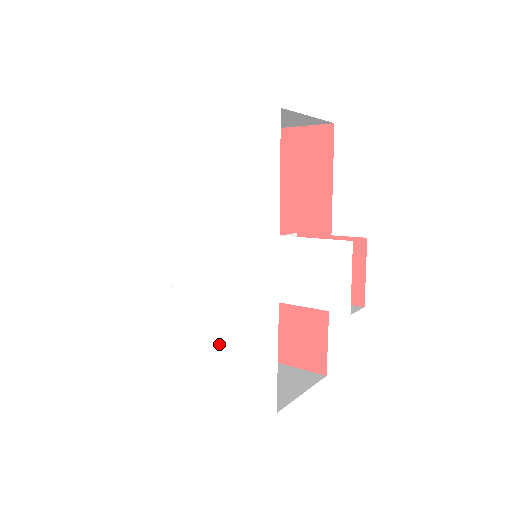
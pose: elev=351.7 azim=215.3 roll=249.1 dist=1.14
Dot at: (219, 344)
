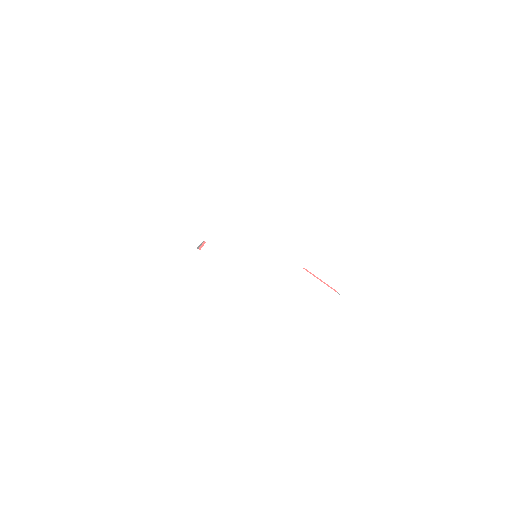
Dot at: (216, 304)
